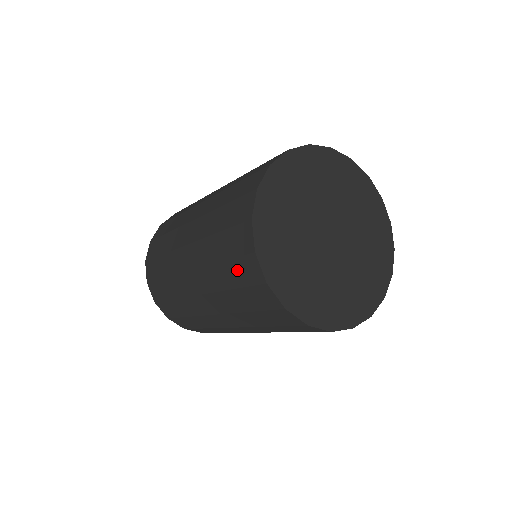
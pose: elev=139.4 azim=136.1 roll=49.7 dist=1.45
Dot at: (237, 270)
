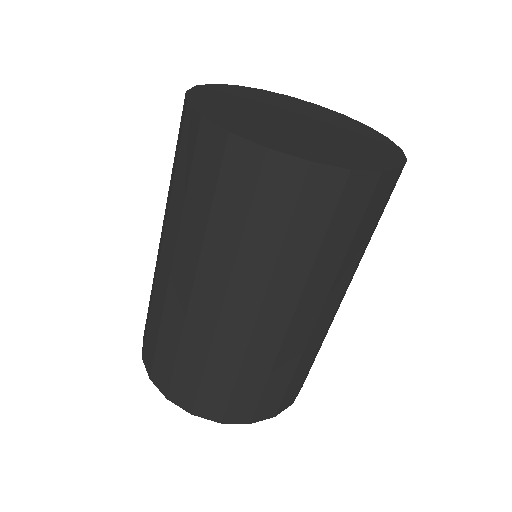
Dot at: (183, 156)
